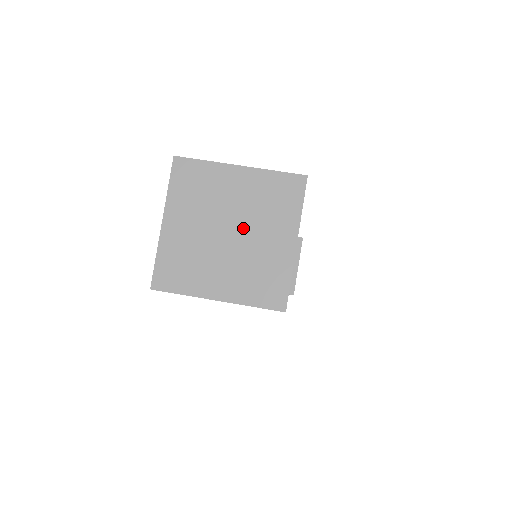
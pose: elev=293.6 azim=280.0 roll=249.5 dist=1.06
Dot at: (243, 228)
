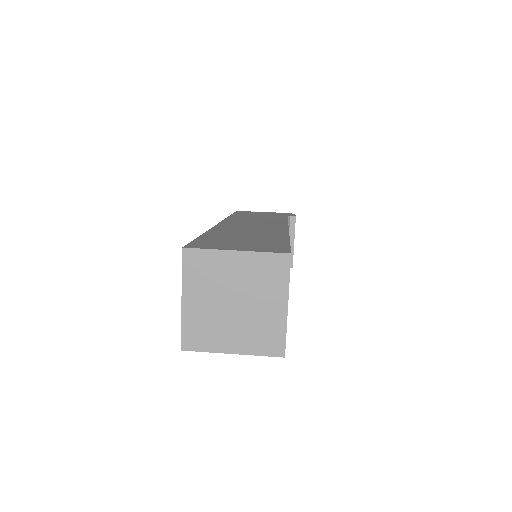
Dot at: (245, 299)
